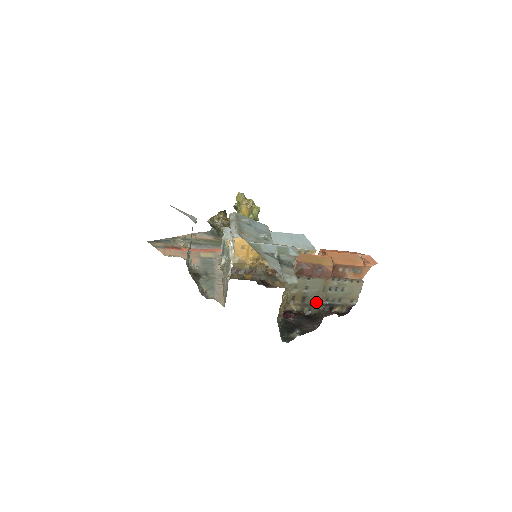
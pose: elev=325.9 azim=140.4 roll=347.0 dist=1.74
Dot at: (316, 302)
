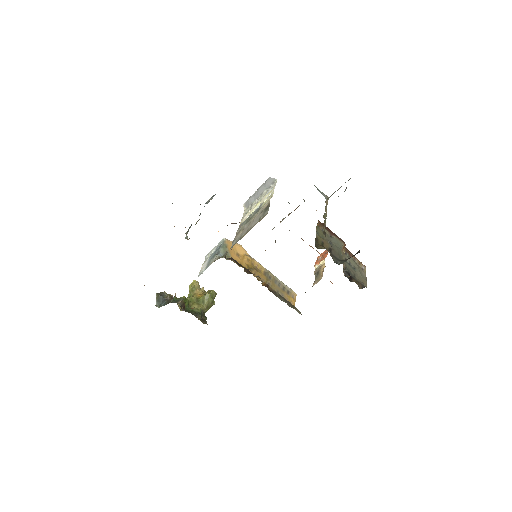
Dot at: (340, 259)
